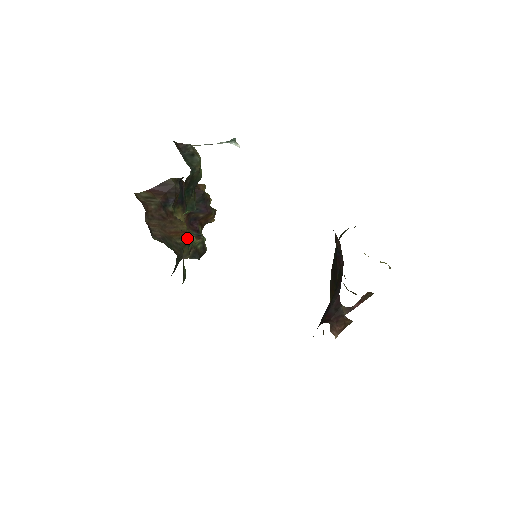
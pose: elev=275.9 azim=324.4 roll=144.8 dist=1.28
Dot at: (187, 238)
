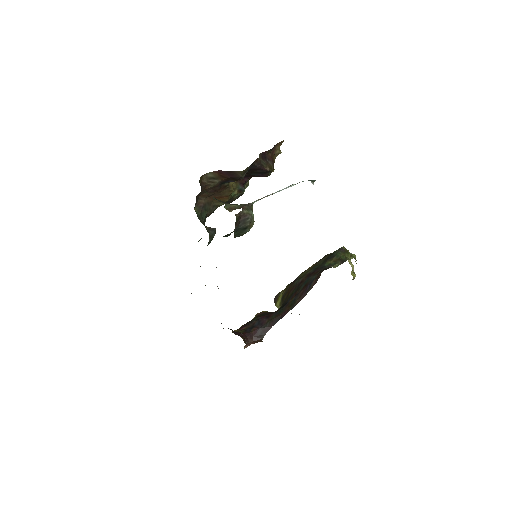
Dot at: (213, 237)
